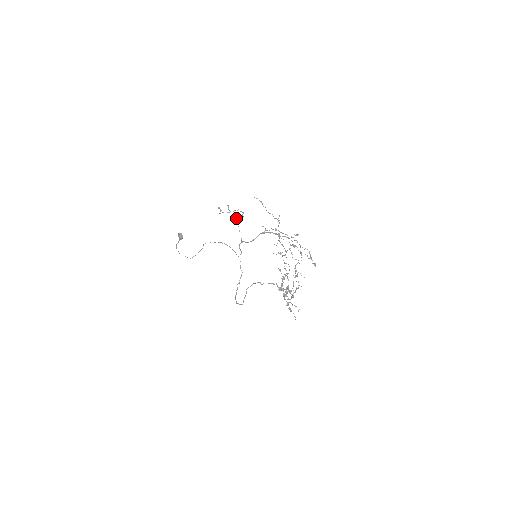
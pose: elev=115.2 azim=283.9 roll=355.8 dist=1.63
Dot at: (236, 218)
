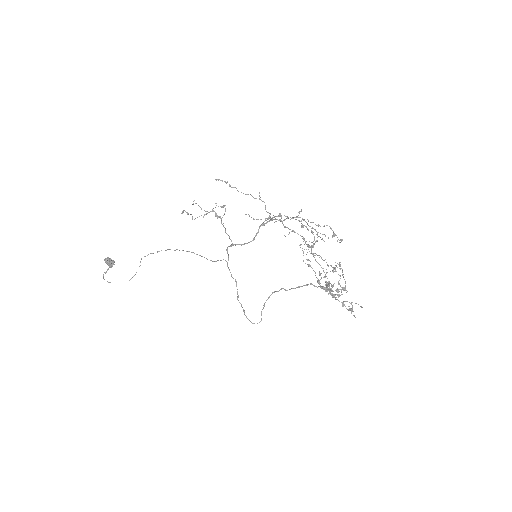
Dot at: occluded
